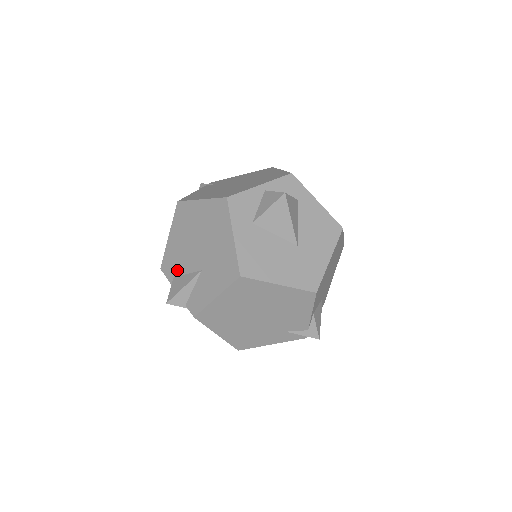
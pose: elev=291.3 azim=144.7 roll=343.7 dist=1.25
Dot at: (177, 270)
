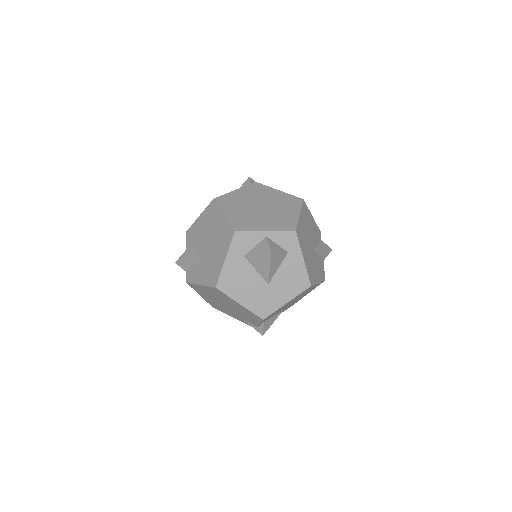
Dot at: (193, 244)
